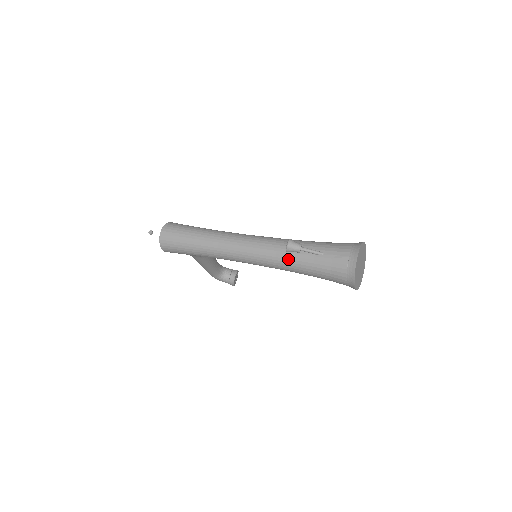
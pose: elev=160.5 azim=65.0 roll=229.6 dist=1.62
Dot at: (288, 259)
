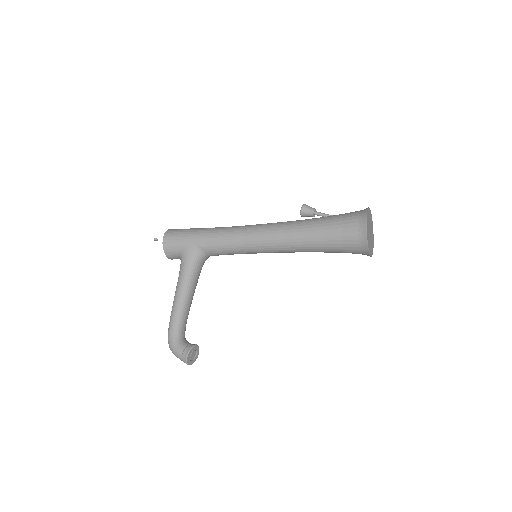
Dot at: (299, 221)
